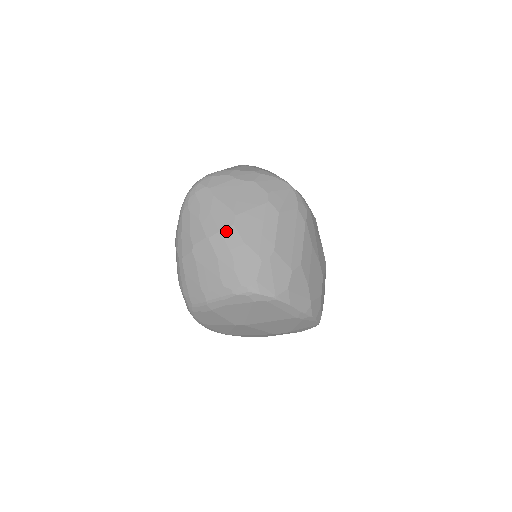
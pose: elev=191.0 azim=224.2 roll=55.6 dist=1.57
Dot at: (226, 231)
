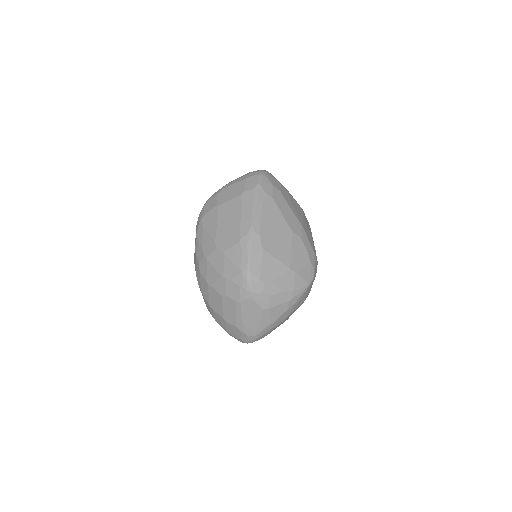
Dot at: occluded
